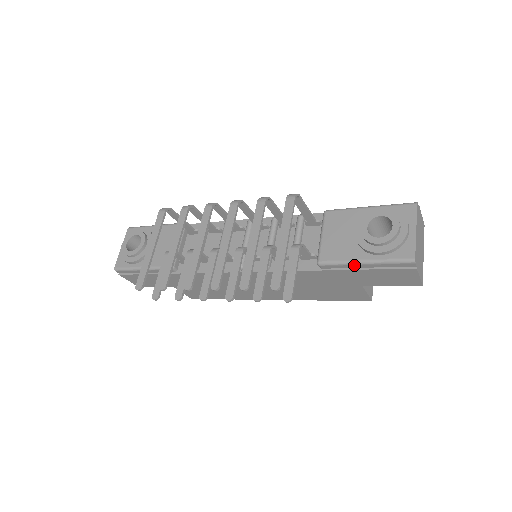
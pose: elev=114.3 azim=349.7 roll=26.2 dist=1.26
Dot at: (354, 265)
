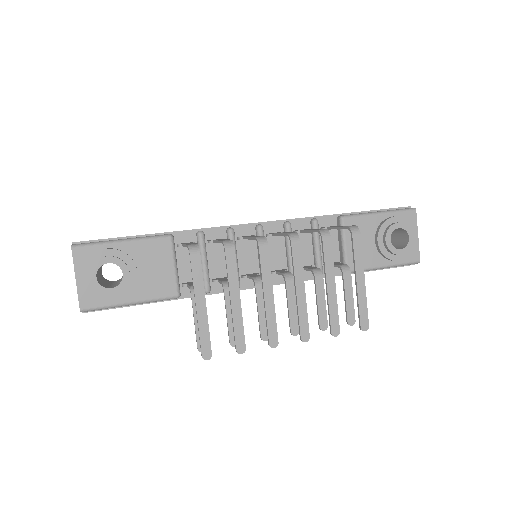
Dot at: (375, 269)
